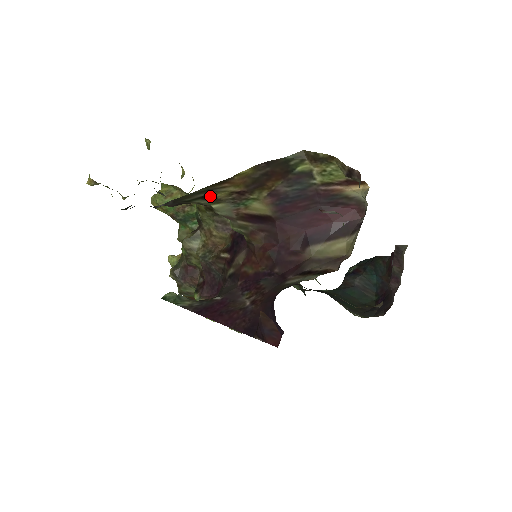
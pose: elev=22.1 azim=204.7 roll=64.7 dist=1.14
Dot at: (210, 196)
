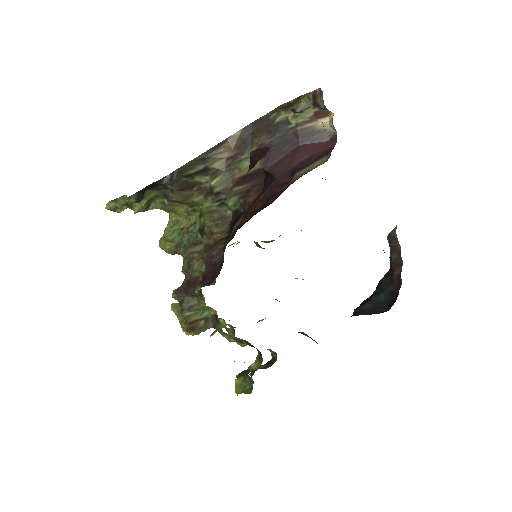
Dot at: (209, 167)
